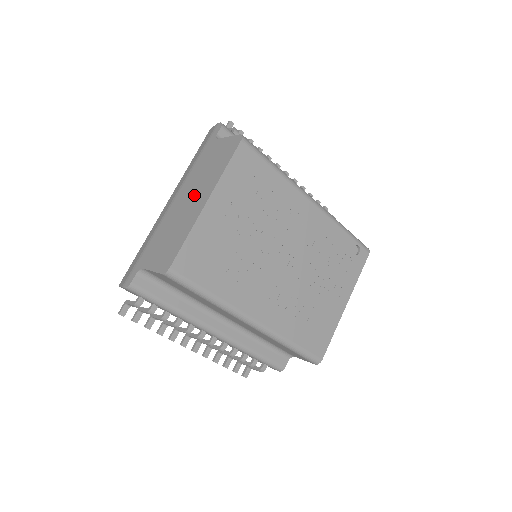
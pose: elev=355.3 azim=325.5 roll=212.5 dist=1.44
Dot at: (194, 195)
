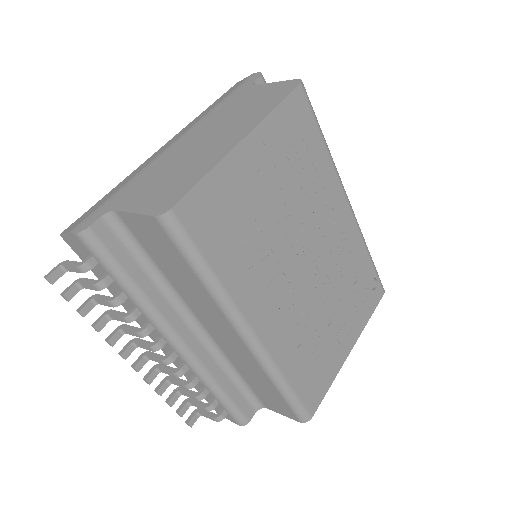
Dot at: (218, 133)
